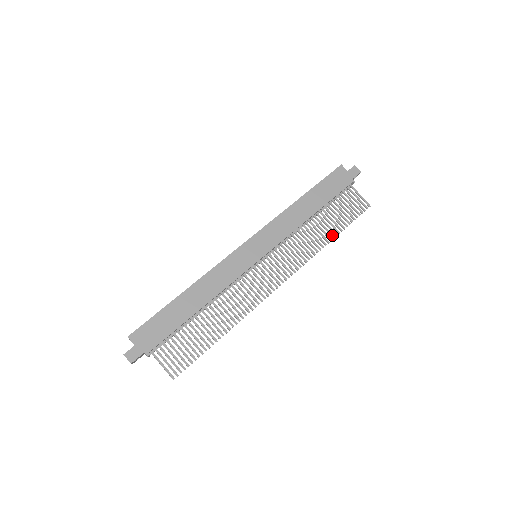
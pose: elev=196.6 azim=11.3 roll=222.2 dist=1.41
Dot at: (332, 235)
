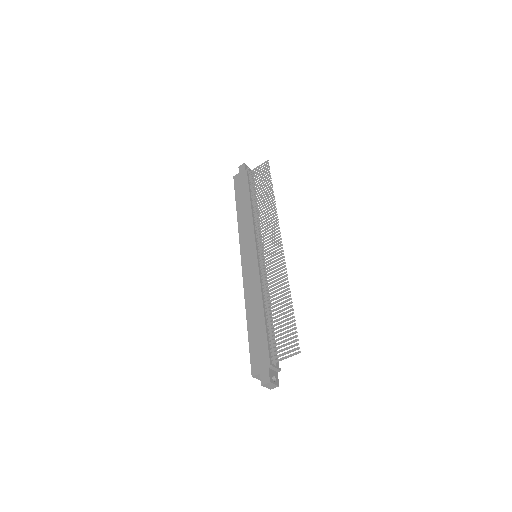
Dot at: (271, 193)
